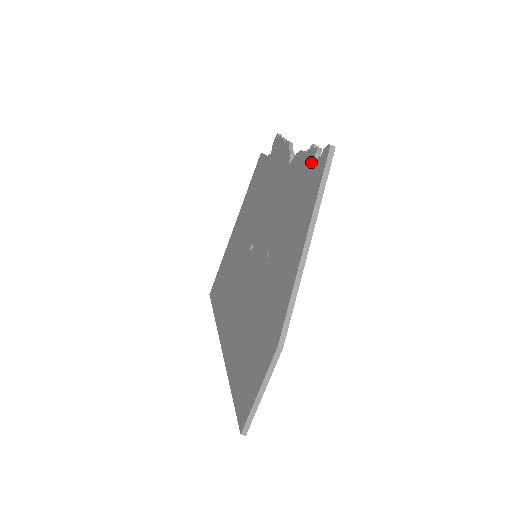
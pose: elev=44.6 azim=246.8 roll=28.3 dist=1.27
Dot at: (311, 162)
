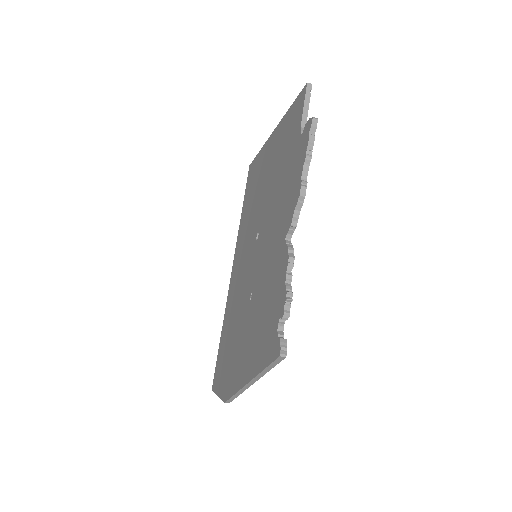
Dot at: (277, 316)
